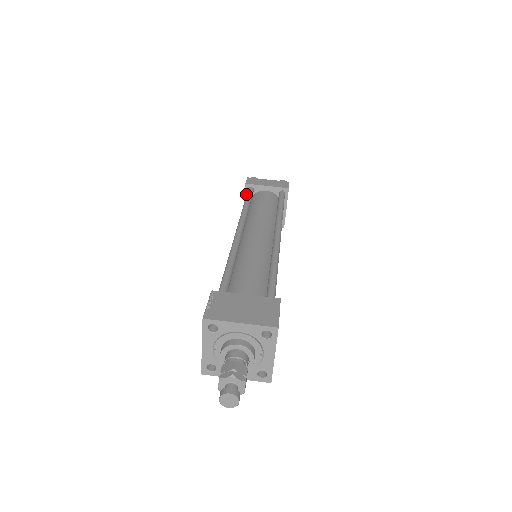
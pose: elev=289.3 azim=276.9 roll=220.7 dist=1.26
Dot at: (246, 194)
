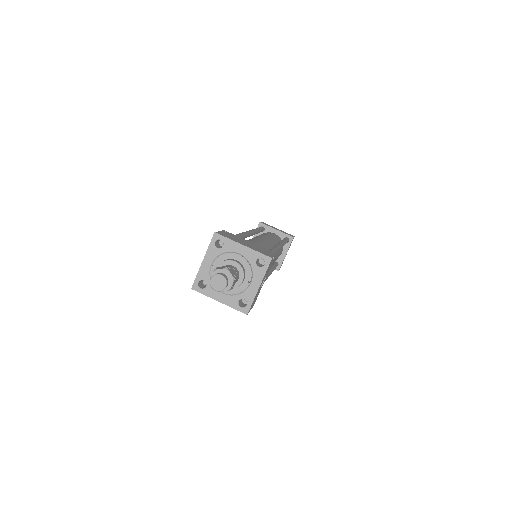
Dot at: occluded
